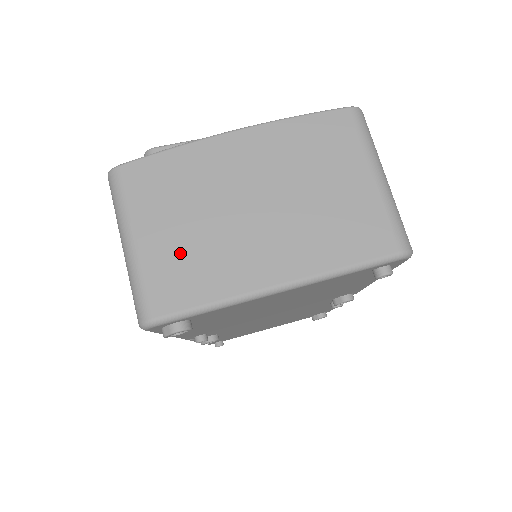
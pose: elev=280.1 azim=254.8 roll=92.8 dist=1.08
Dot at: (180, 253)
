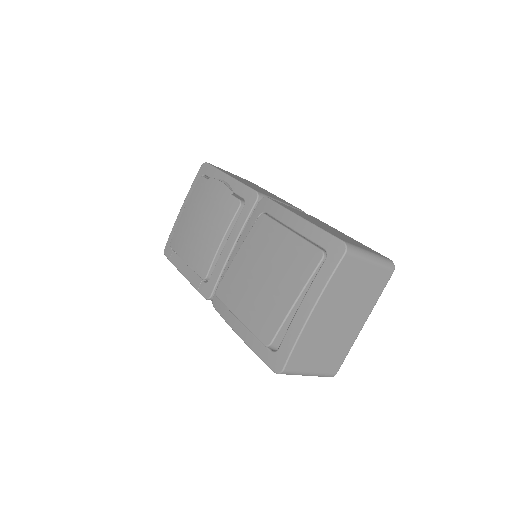
Dot at: (329, 356)
